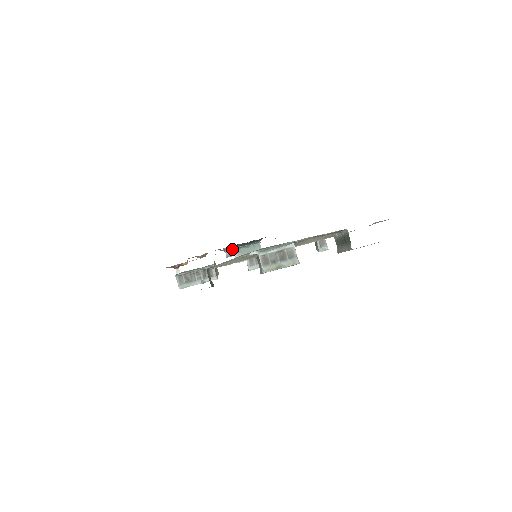
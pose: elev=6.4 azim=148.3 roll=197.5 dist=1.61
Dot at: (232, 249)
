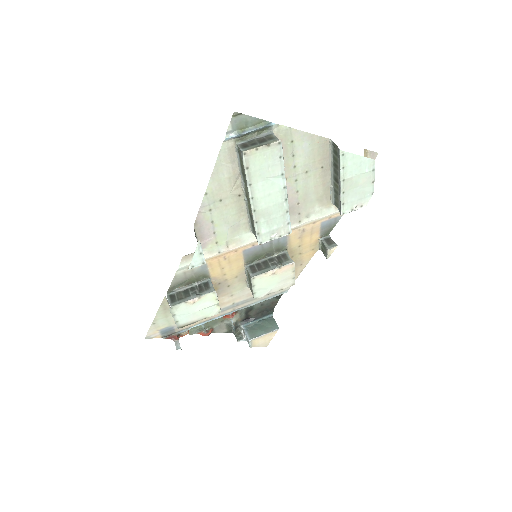
Dot at: (242, 328)
